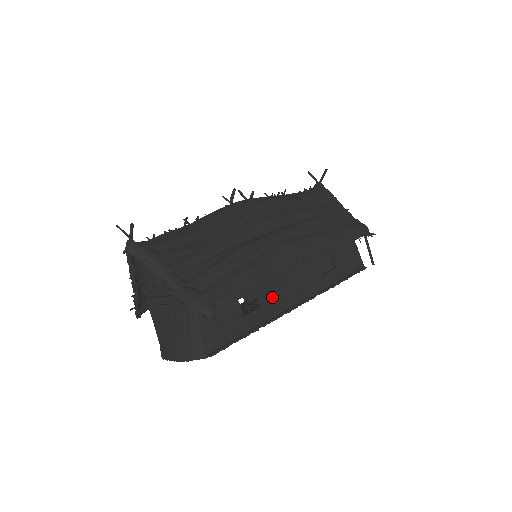
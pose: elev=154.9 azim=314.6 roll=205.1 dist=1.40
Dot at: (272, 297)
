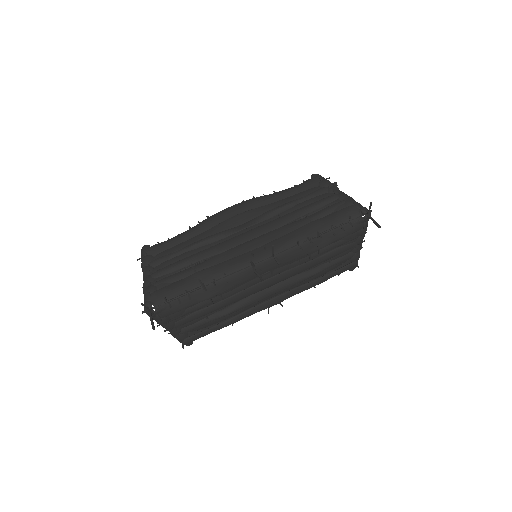
Dot at: occluded
